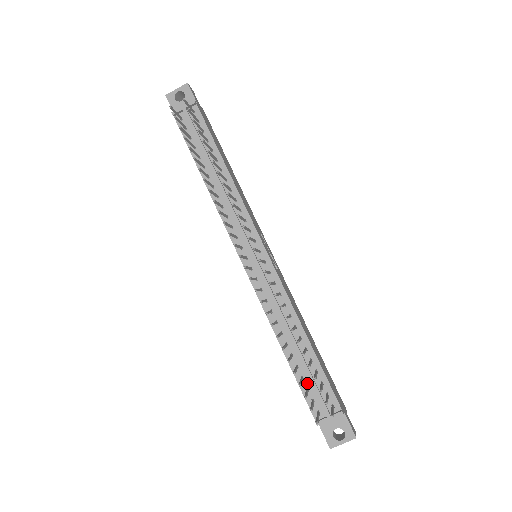
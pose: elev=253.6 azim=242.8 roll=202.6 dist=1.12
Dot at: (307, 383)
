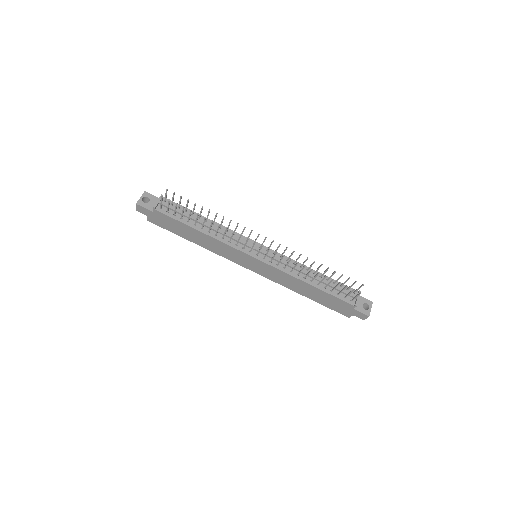
Dot at: (335, 292)
